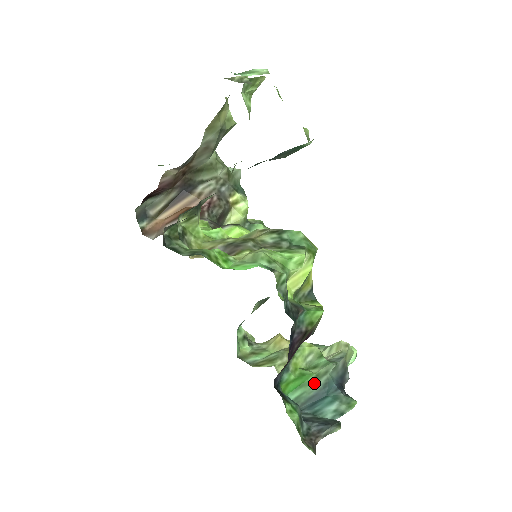
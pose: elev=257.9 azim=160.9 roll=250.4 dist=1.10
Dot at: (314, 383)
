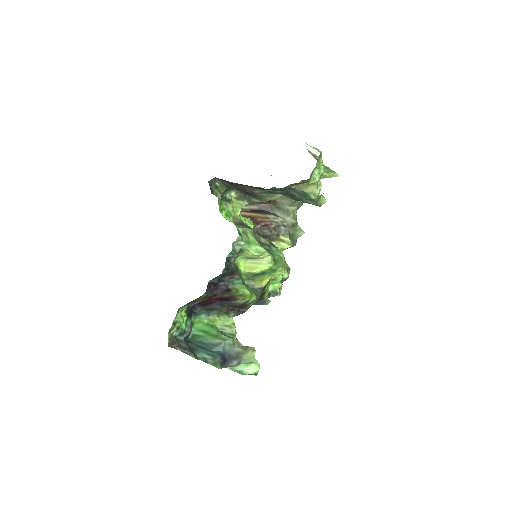
Dot at: (213, 337)
